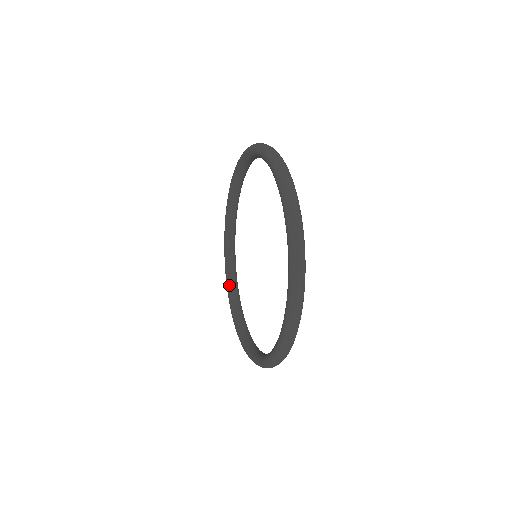
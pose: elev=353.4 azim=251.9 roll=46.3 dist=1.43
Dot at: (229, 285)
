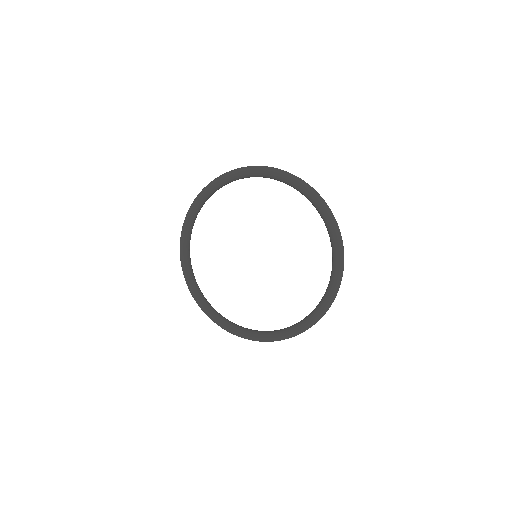
Dot at: (186, 251)
